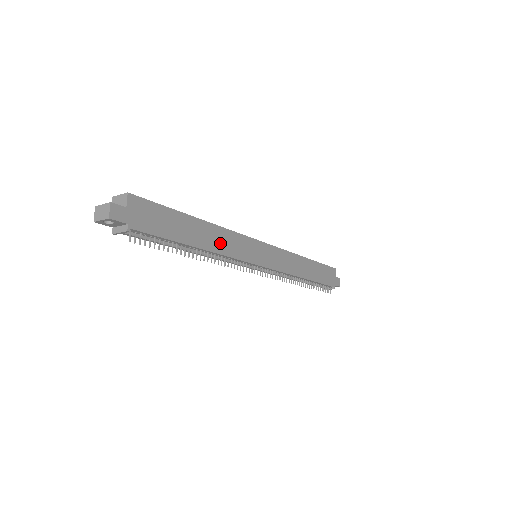
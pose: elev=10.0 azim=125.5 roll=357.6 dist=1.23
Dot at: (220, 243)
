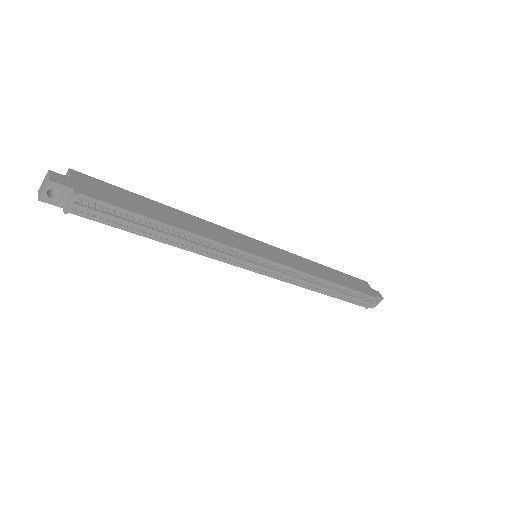
Dot at: (200, 229)
